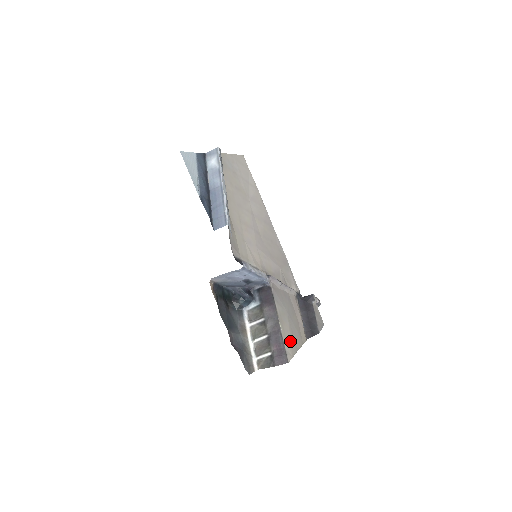
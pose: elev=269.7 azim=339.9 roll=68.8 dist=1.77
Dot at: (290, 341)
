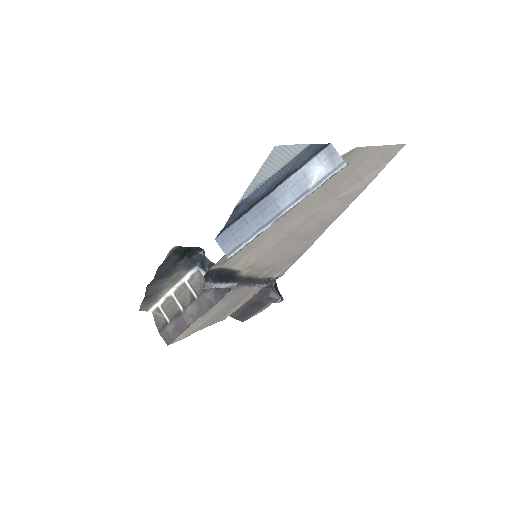
Dot at: (195, 328)
